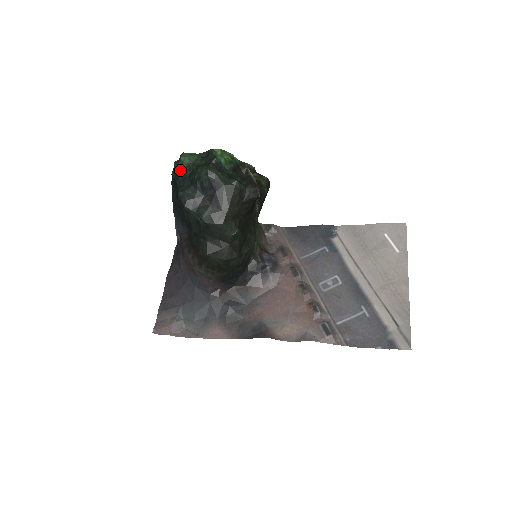
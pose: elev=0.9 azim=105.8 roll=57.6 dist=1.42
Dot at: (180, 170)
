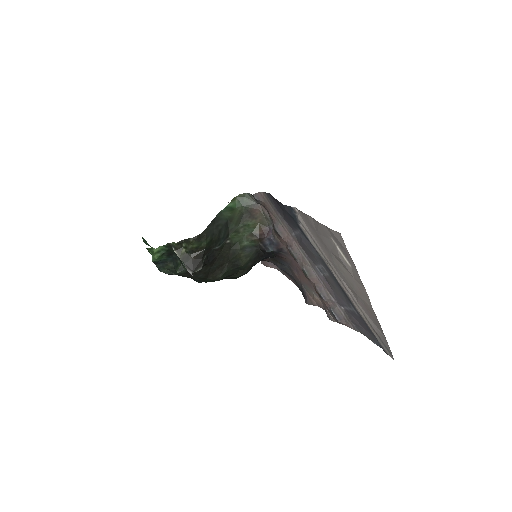
Dot at: occluded
